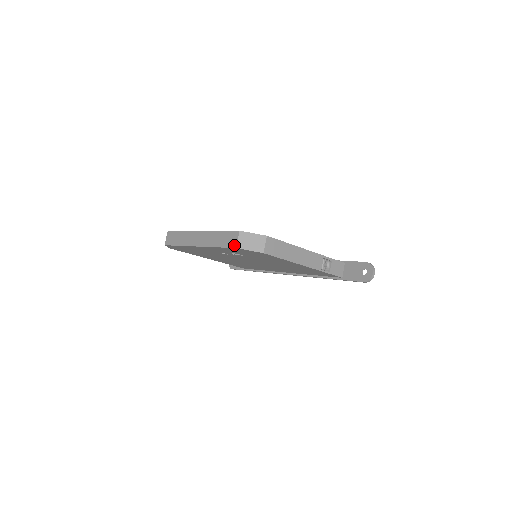
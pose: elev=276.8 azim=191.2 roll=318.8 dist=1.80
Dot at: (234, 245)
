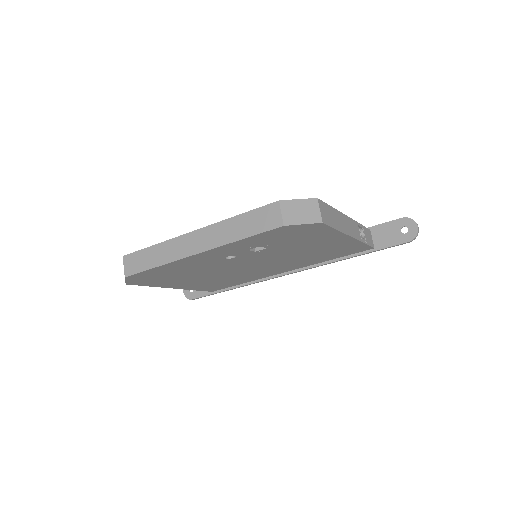
Dot at: (278, 223)
